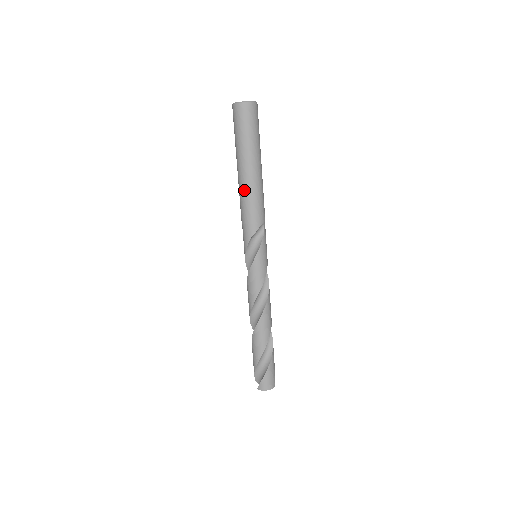
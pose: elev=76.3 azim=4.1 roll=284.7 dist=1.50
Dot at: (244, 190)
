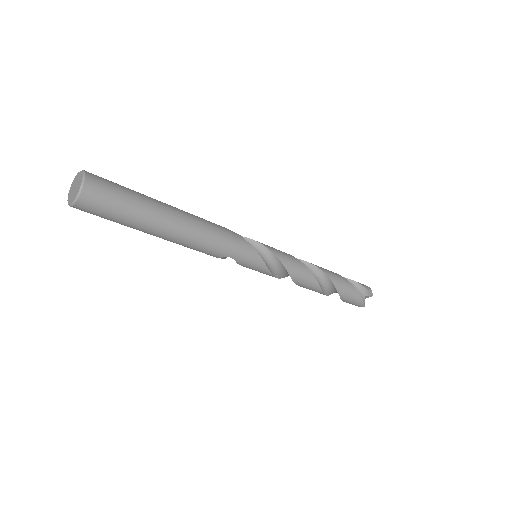
Dot at: occluded
